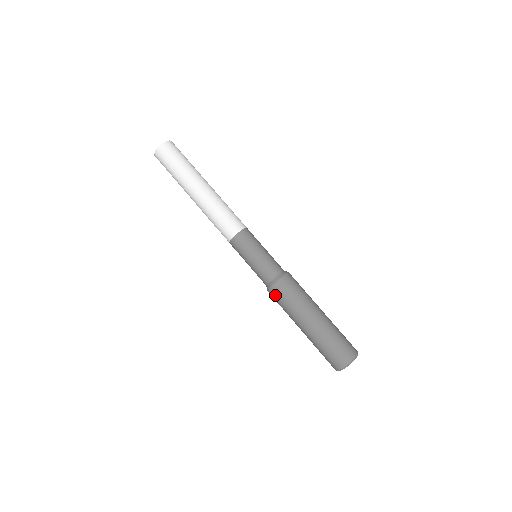
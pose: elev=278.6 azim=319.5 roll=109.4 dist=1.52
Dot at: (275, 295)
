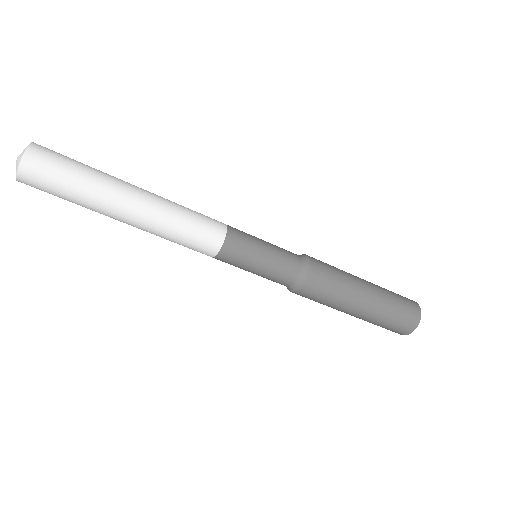
Dot at: (304, 296)
